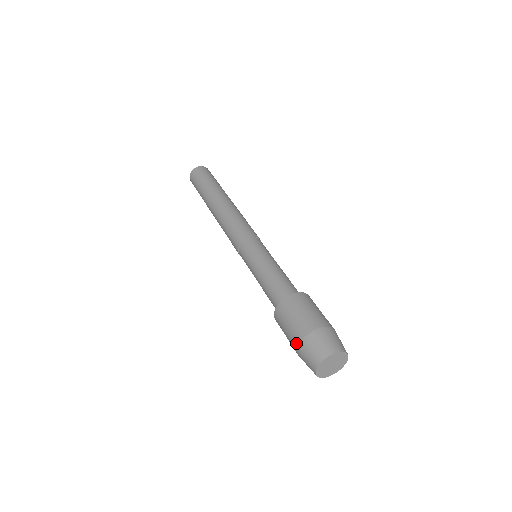
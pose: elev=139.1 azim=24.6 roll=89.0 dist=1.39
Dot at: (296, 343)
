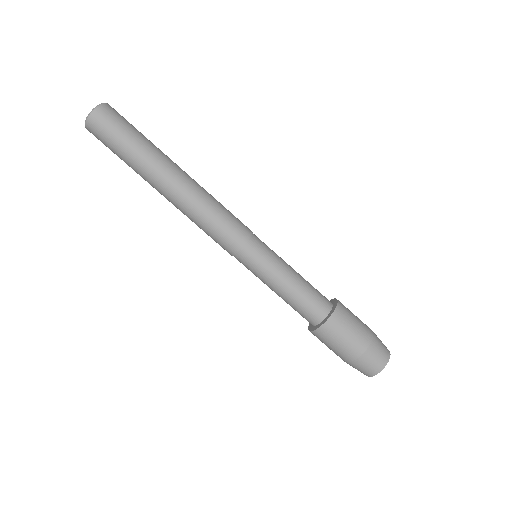
Dot at: (351, 359)
